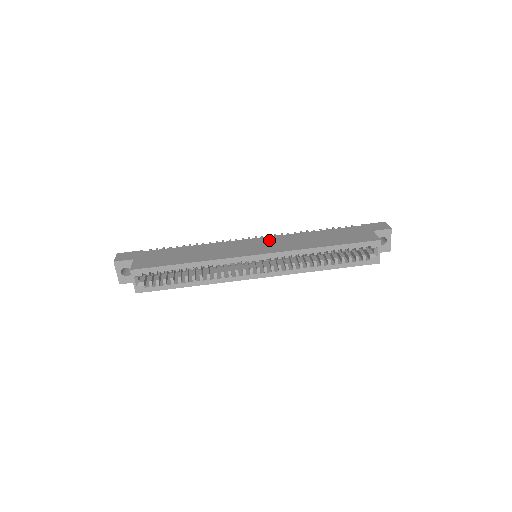
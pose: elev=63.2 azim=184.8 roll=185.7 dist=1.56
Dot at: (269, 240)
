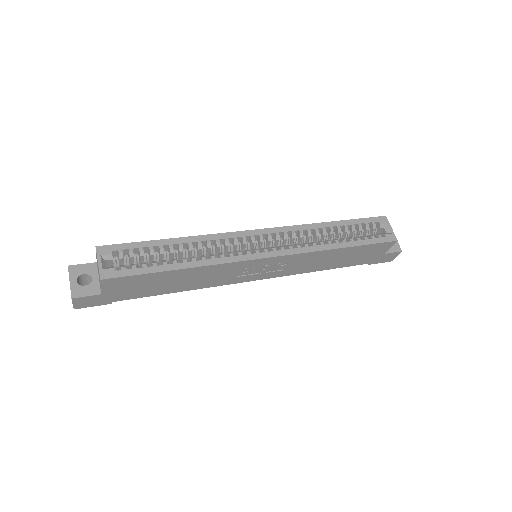
Dot at: occluded
